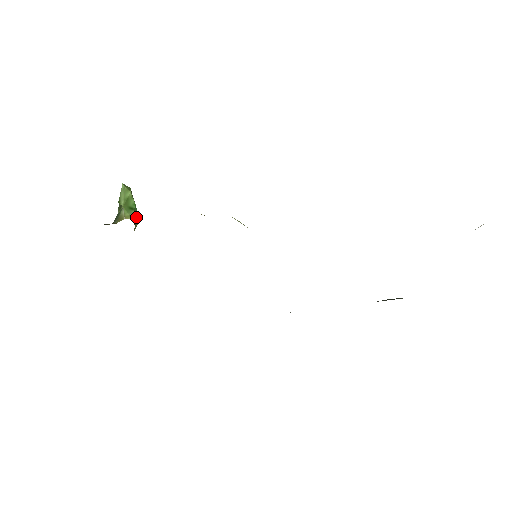
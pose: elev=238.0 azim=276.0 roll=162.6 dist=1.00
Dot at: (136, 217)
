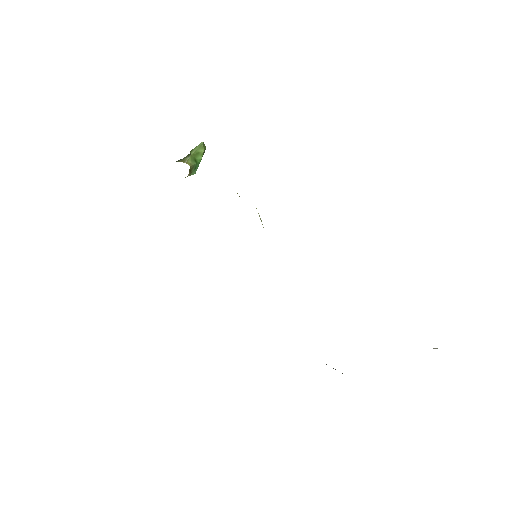
Dot at: (194, 169)
